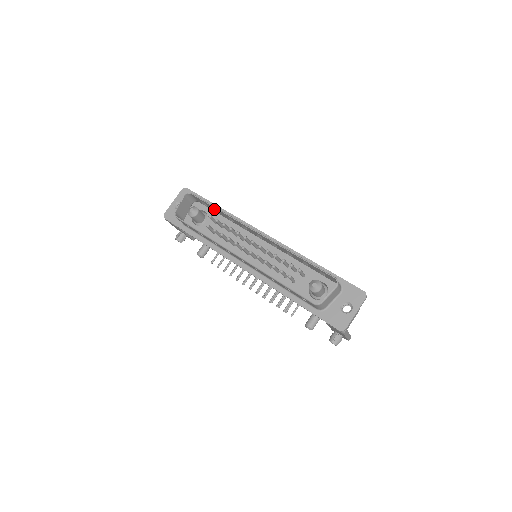
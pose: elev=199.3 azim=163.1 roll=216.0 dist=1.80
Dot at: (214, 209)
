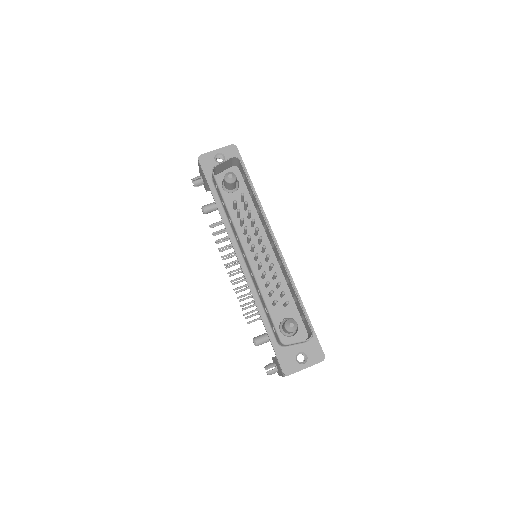
Dot at: (250, 189)
